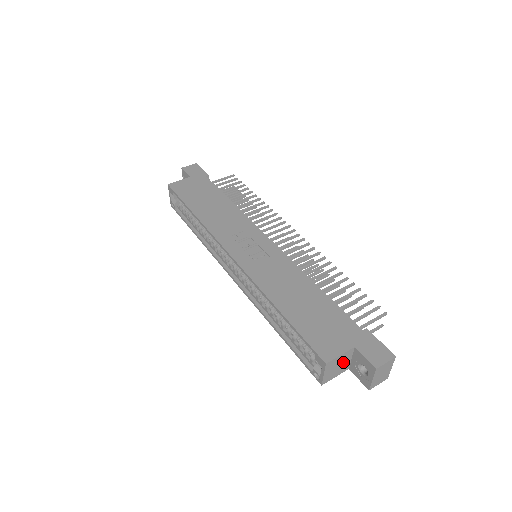
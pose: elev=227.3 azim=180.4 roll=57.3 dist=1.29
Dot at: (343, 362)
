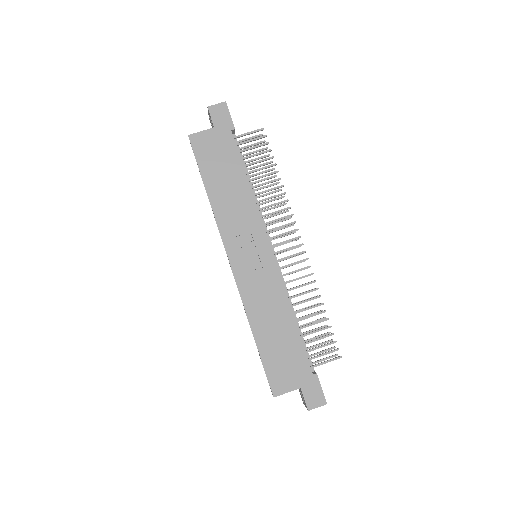
Dot at: occluded
